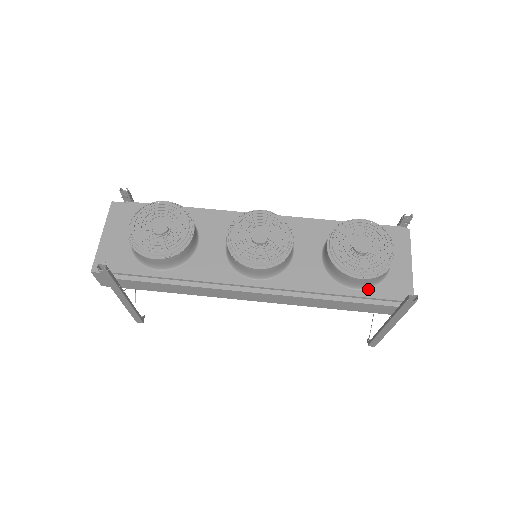
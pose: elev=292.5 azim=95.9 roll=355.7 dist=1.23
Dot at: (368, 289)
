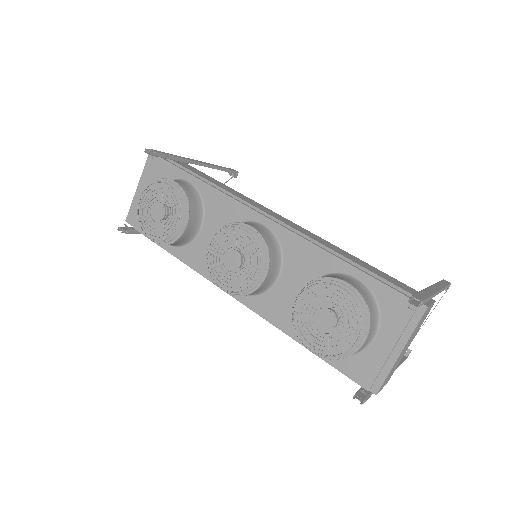
Dot at: occluded
